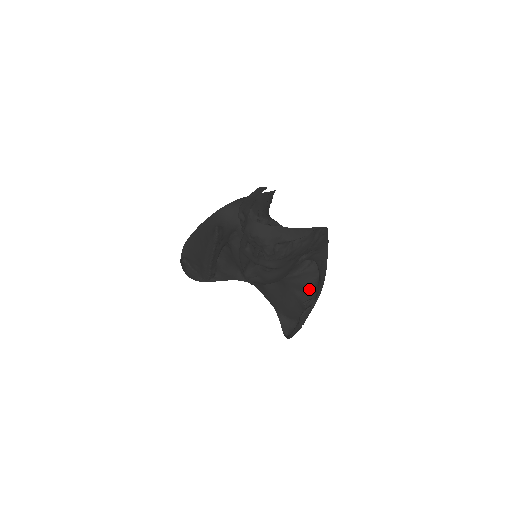
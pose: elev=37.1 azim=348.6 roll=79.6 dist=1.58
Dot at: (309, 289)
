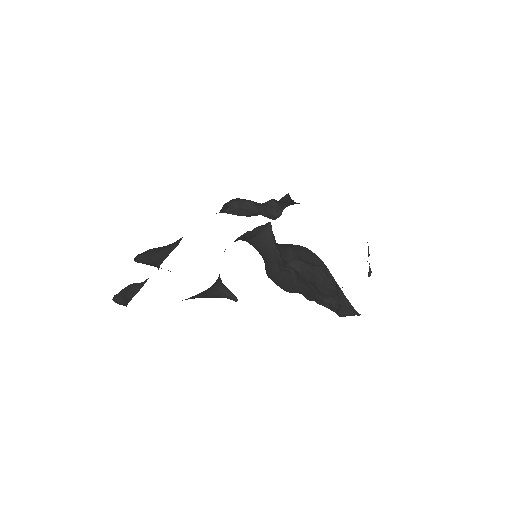
Dot at: occluded
